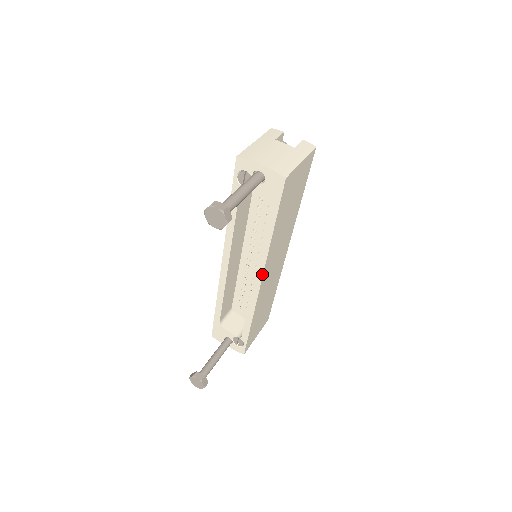
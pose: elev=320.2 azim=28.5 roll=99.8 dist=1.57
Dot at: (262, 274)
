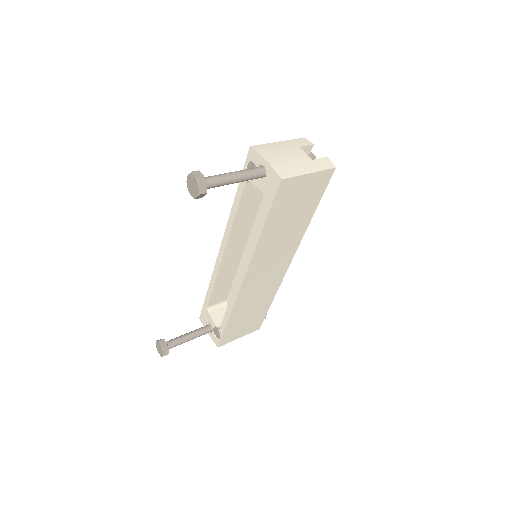
Dot at: (246, 270)
